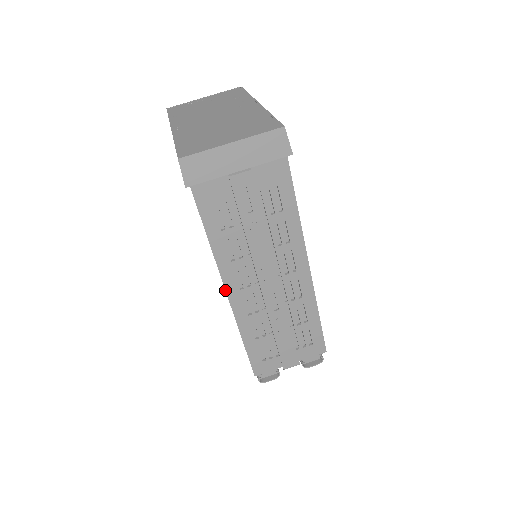
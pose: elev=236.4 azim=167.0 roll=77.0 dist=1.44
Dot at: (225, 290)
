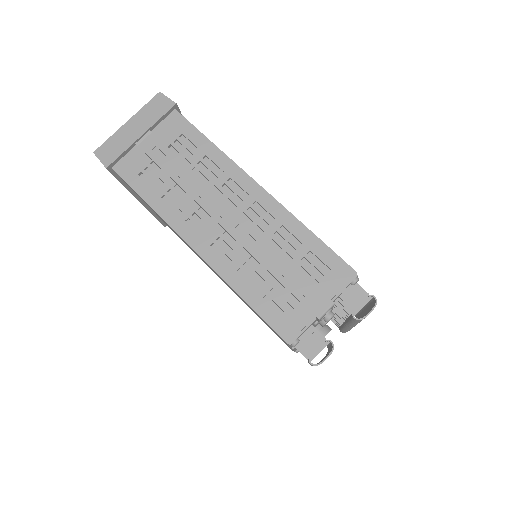
Dot at: occluded
